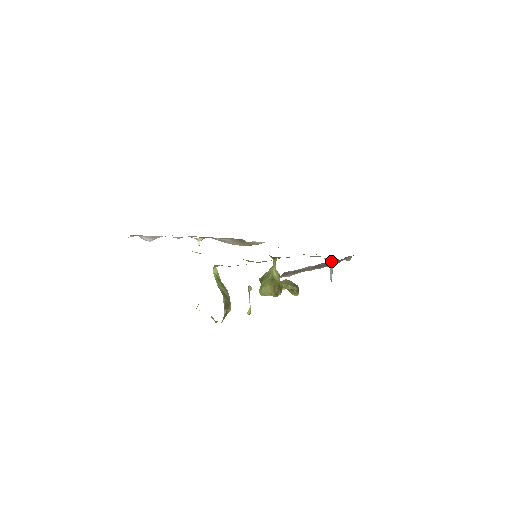
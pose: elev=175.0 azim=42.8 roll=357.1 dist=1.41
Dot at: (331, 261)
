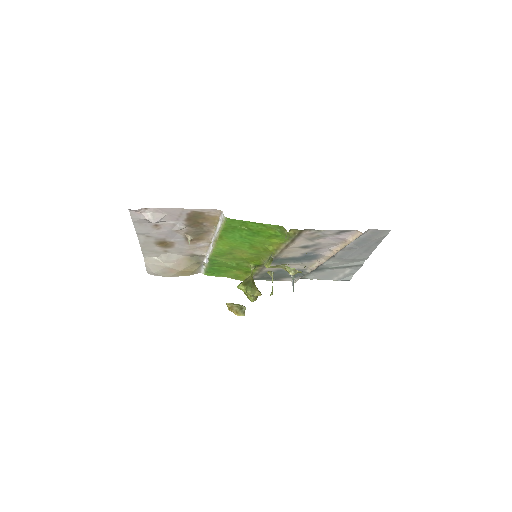
Dot at: (328, 259)
